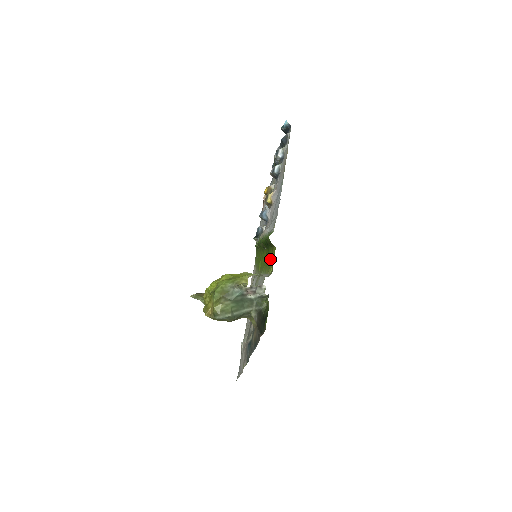
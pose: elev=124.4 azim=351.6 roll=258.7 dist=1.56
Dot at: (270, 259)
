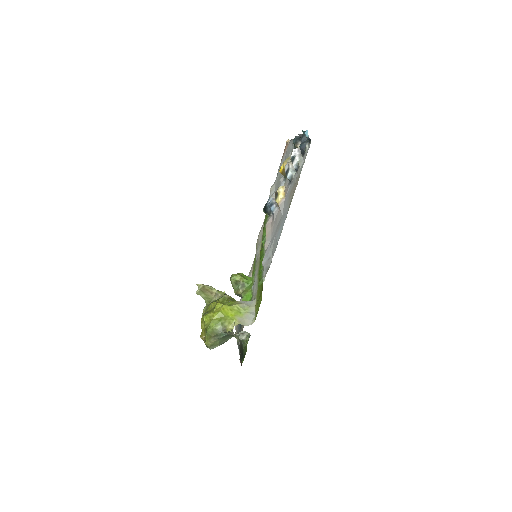
Dot at: (260, 290)
